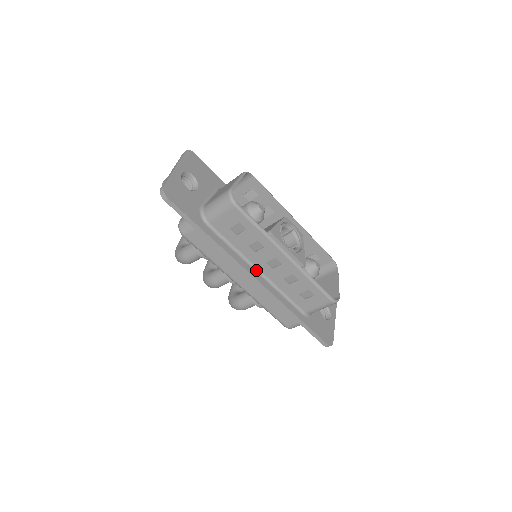
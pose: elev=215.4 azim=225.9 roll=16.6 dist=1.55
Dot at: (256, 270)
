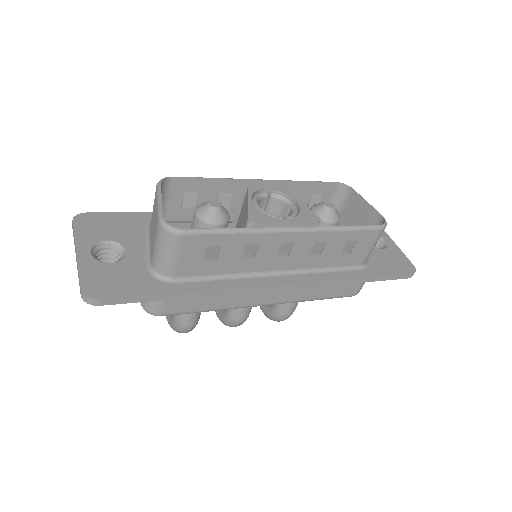
Dot at: (272, 275)
